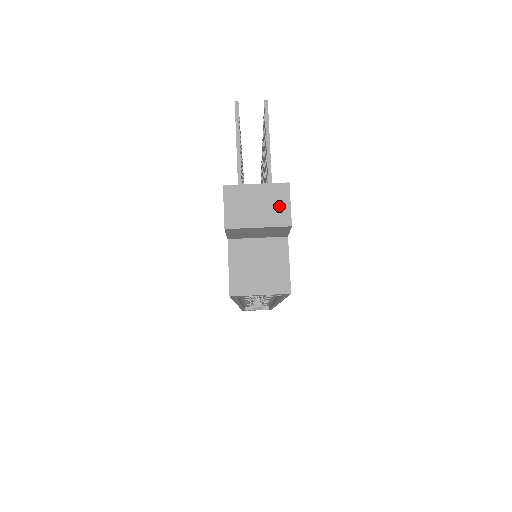
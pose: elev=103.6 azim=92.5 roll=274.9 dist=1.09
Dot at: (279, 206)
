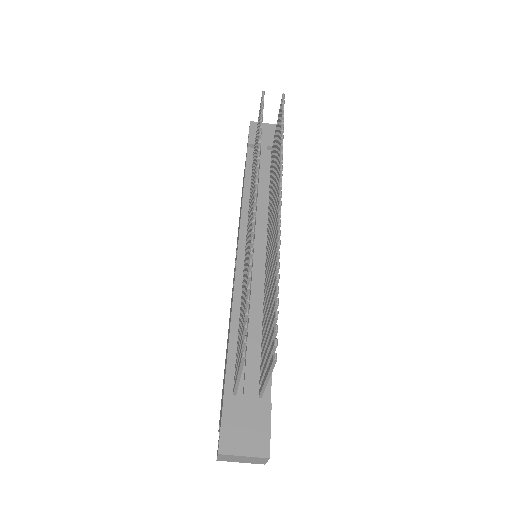
Dot at: (259, 461)
